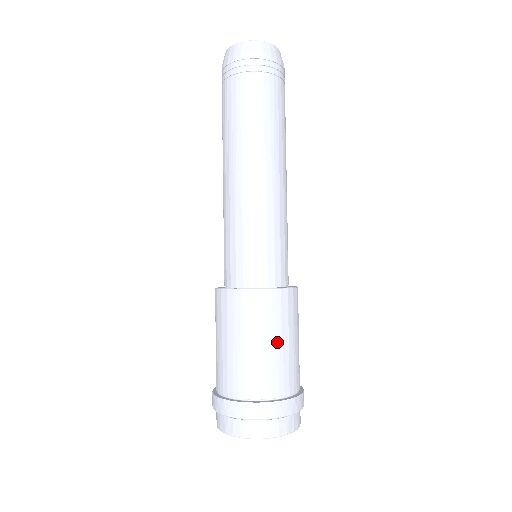
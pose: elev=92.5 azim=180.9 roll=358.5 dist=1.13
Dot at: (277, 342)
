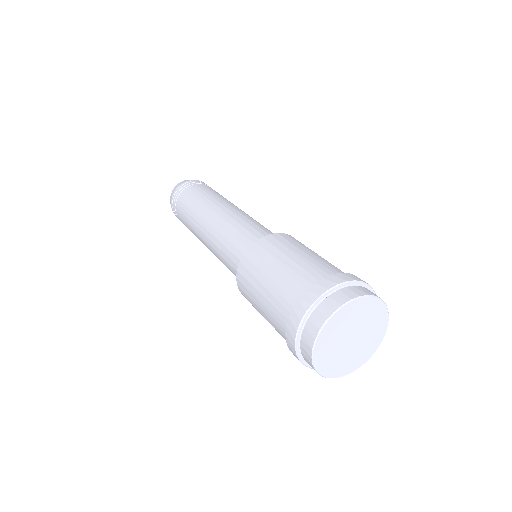
Dot at: (277, 266)
